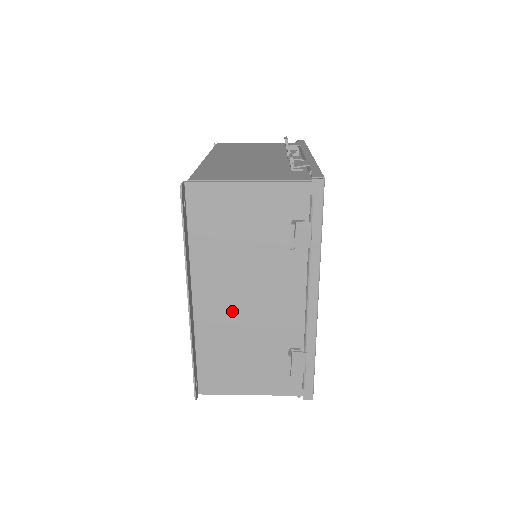
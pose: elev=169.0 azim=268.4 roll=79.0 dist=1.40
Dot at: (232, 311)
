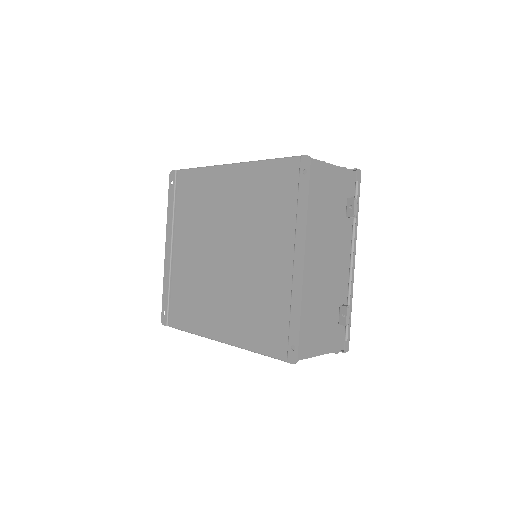
Dot at: (315, 272)
